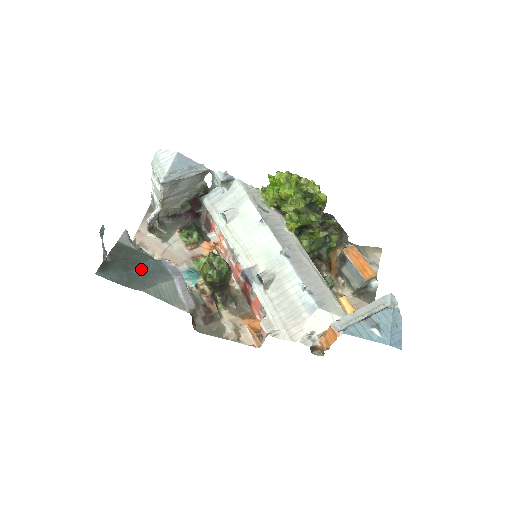
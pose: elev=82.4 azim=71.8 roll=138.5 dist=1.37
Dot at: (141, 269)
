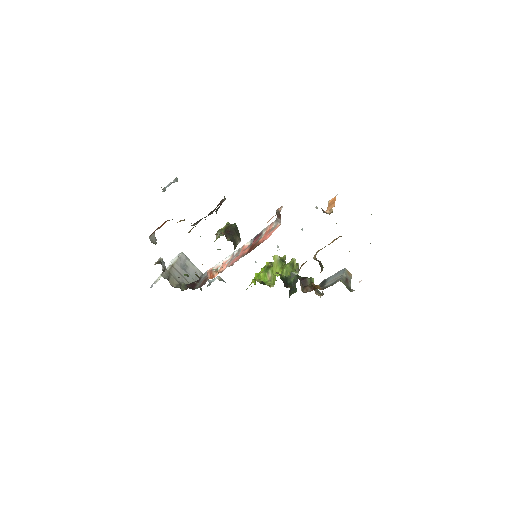
Dot at: occluded
